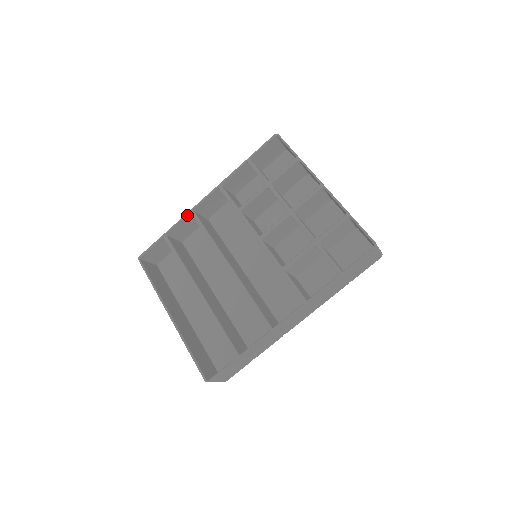
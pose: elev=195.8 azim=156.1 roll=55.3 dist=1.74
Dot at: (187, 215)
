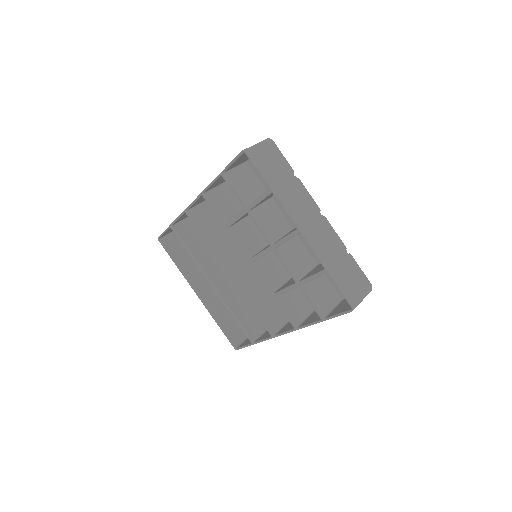
Dot at: (183, 213)
